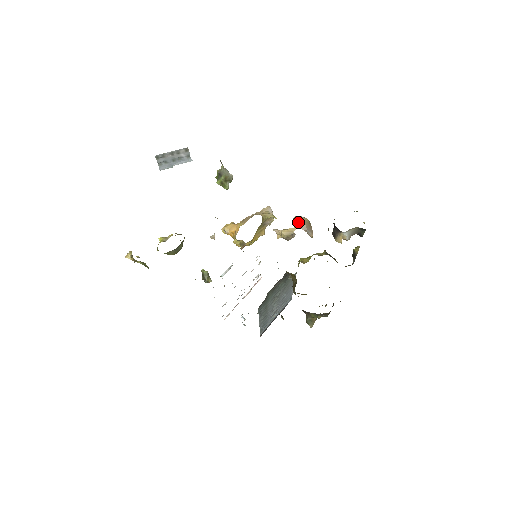
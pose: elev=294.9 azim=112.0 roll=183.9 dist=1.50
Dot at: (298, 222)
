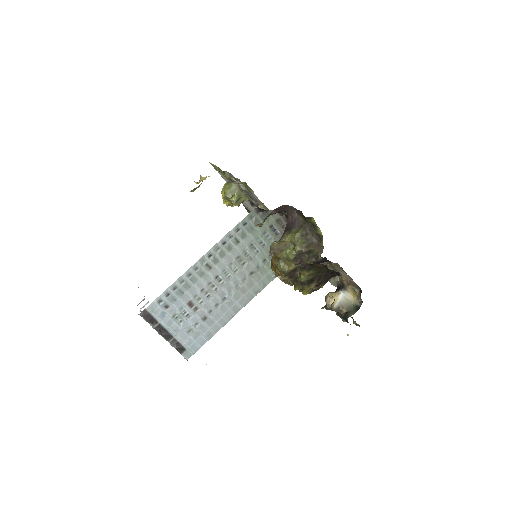
Dot at: occluded
